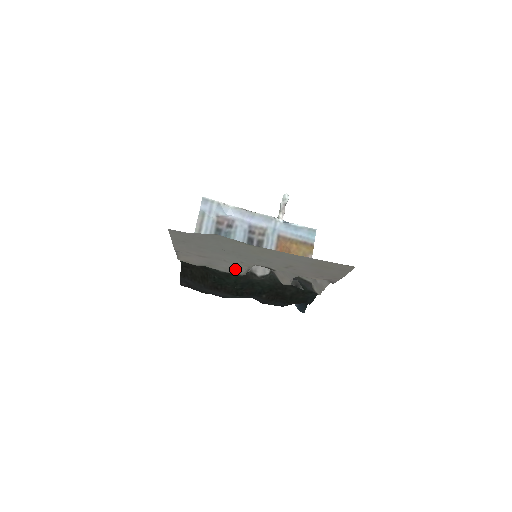
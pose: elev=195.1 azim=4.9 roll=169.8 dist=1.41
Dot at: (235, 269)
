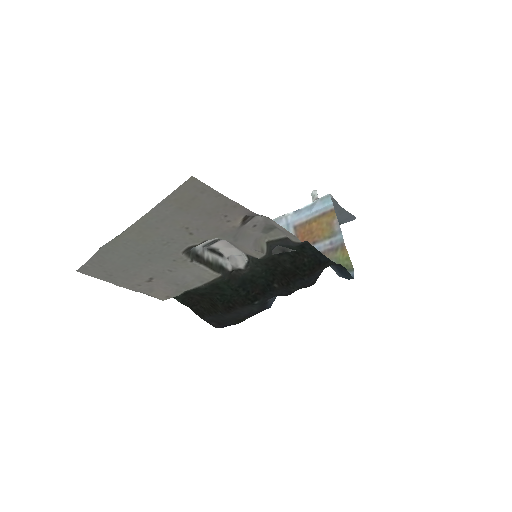
Dot at: (201, 274)
